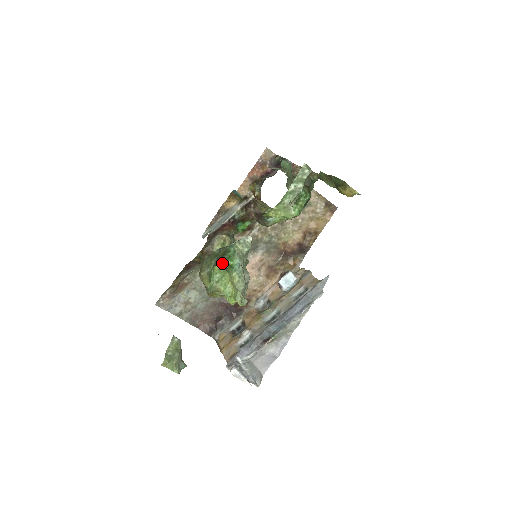
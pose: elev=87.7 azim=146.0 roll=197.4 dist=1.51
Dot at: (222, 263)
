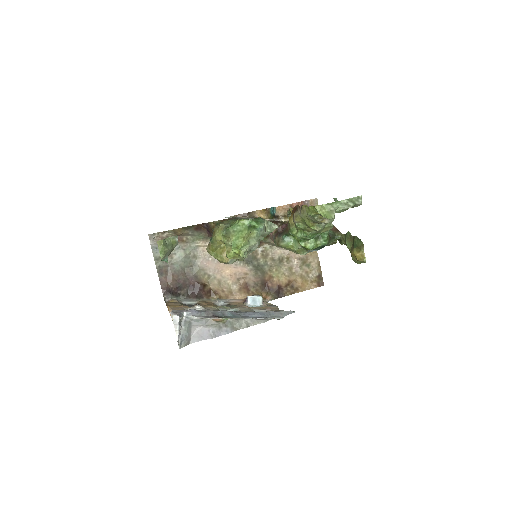
Dot at: (249, 221)
